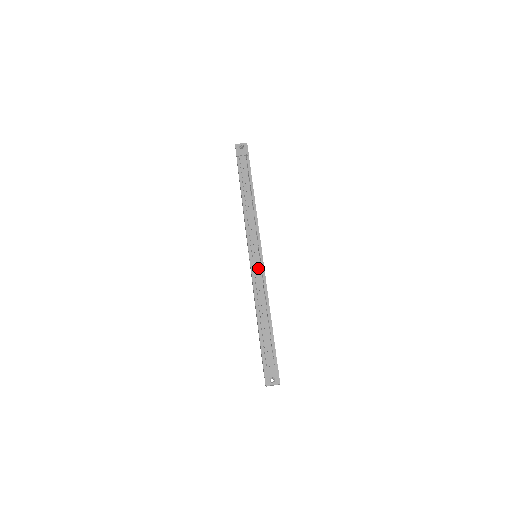
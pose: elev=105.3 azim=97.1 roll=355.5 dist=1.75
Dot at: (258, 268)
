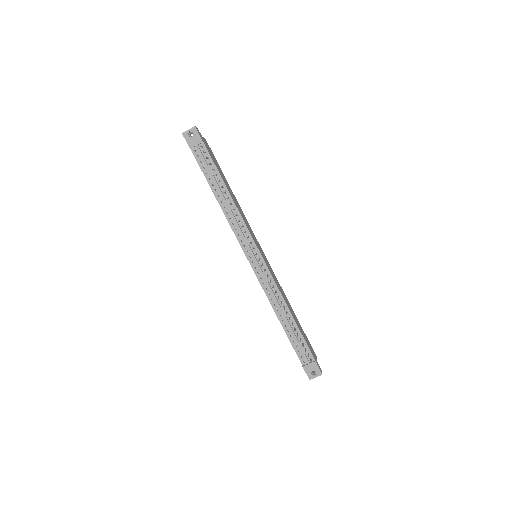
Dot at: (263, 274)
